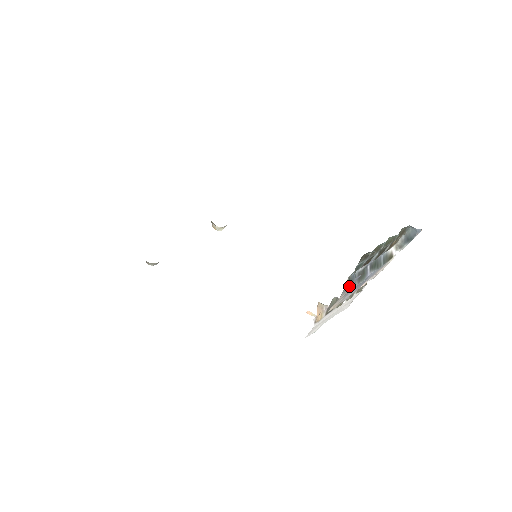
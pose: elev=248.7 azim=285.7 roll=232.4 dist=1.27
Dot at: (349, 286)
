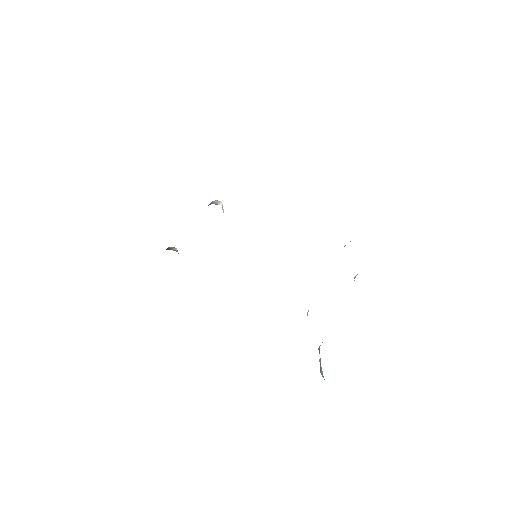
Dot at: occluded
